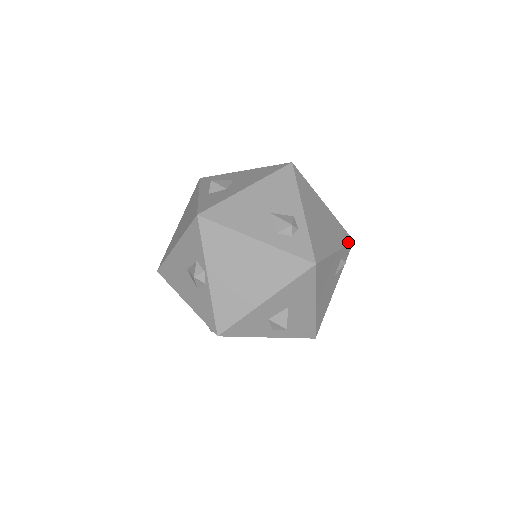
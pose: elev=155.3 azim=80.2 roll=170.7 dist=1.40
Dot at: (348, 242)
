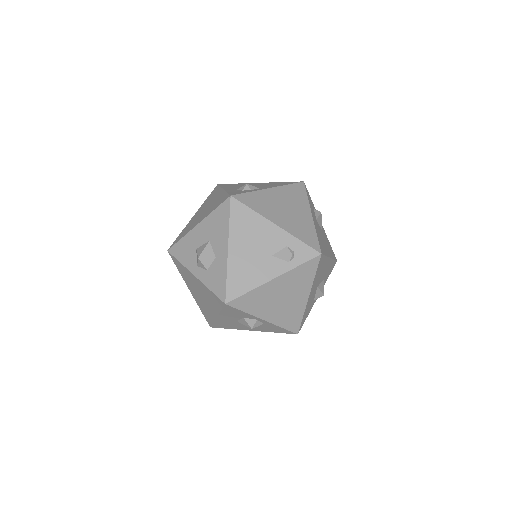
Dot at: (308, 244)
